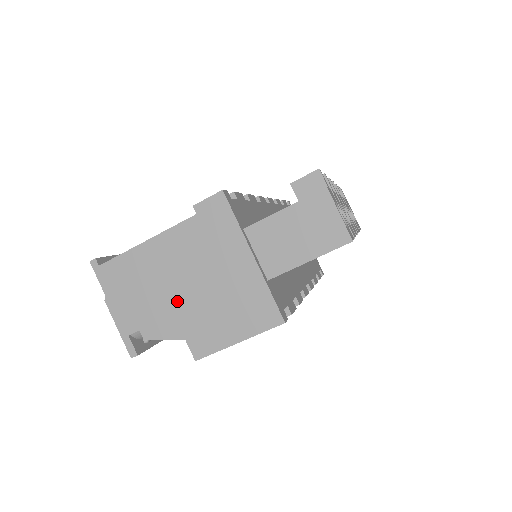
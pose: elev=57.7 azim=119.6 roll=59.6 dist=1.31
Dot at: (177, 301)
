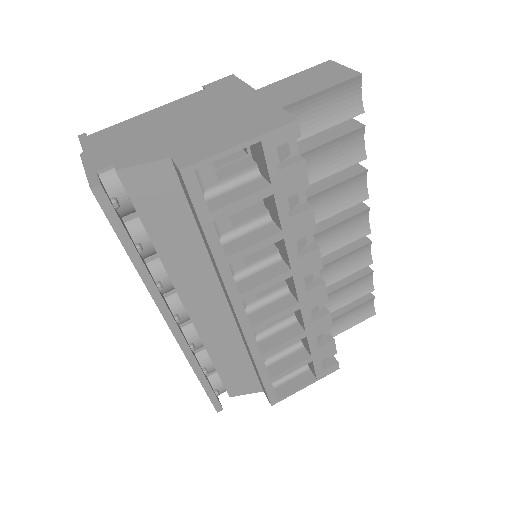
Dot at: (169, 135)
